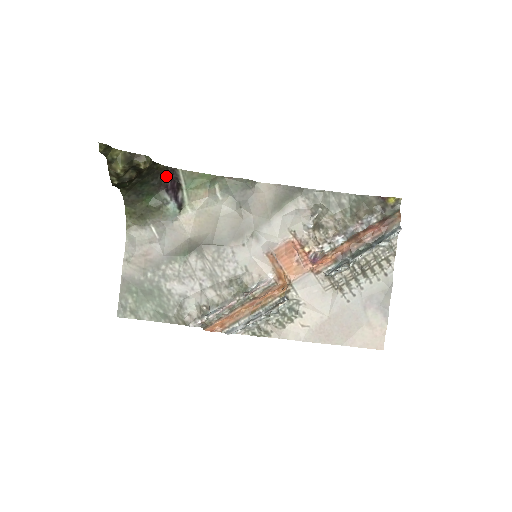
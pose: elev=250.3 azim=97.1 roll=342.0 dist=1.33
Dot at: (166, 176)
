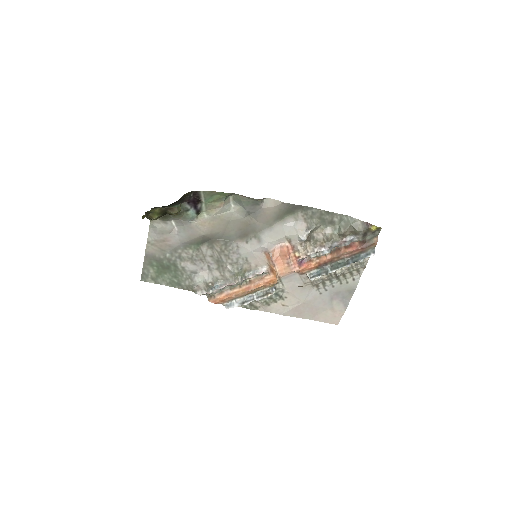
Dot at: (189, 196)
